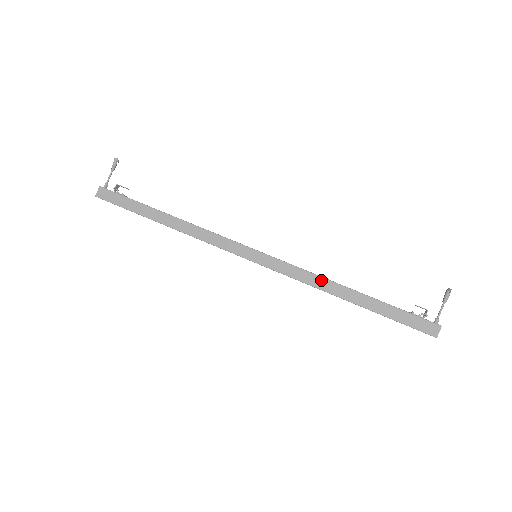
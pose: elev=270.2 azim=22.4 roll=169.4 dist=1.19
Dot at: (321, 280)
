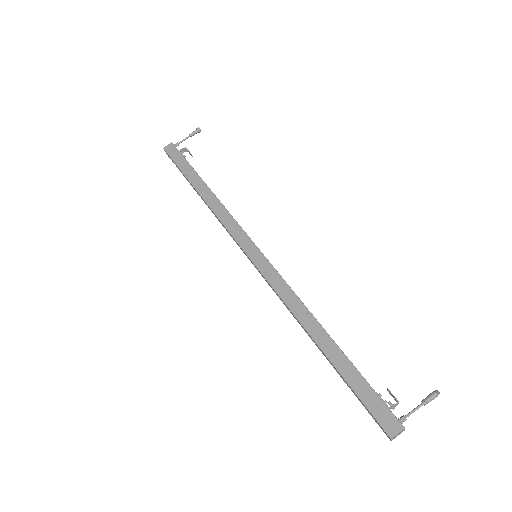
Dot at: (301, 306)
